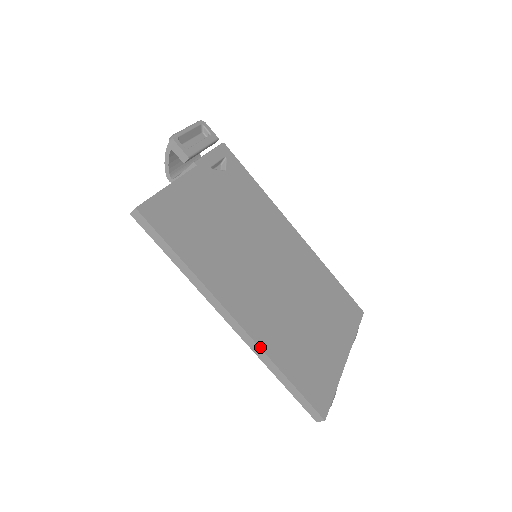
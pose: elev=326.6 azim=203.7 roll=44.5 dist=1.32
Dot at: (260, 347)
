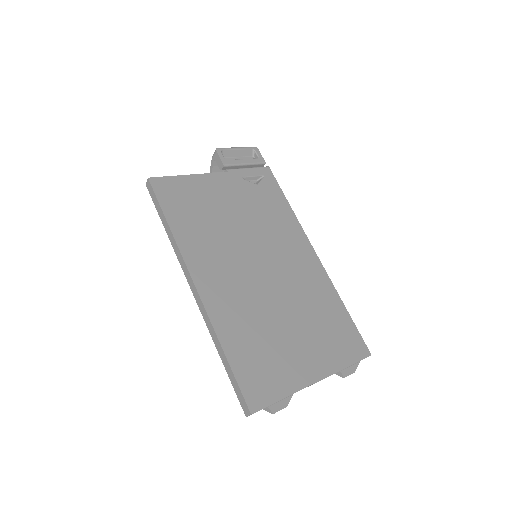
Dot at: (209, 317)
